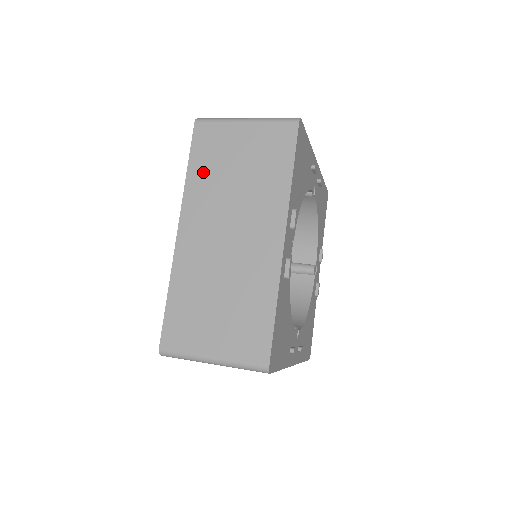
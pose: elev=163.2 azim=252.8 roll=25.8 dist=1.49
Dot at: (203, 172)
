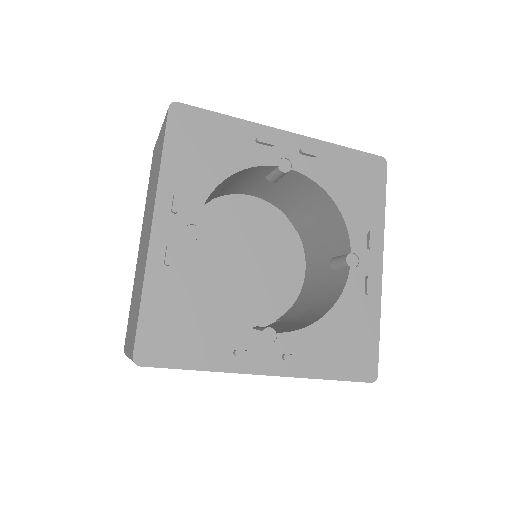
Dot at: (149, 188)
